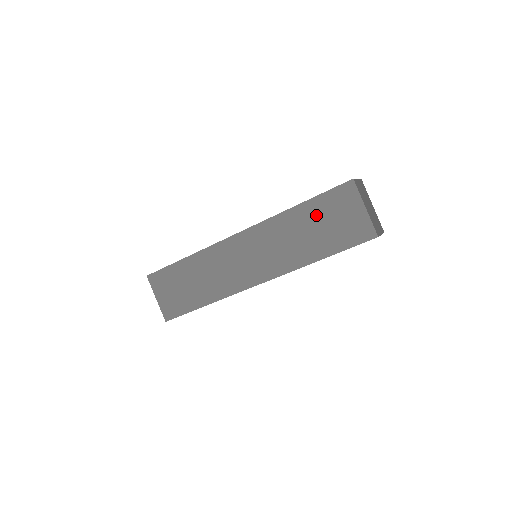
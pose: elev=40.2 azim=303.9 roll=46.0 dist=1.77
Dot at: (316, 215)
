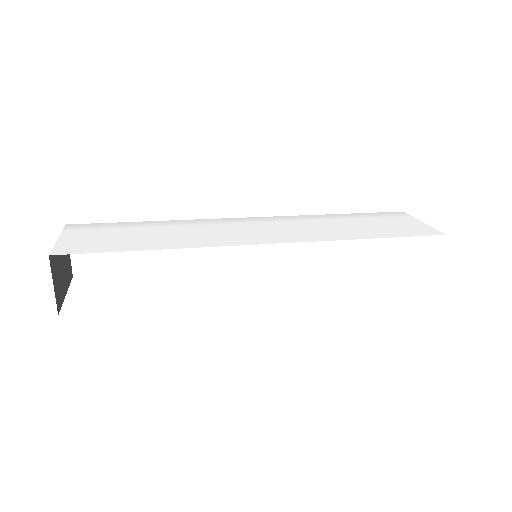
Dot at: occluded
